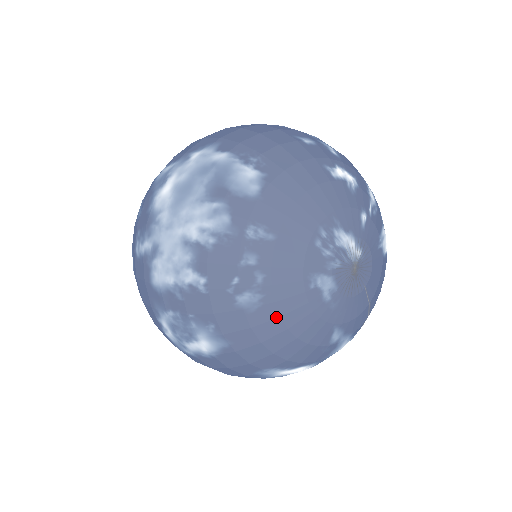
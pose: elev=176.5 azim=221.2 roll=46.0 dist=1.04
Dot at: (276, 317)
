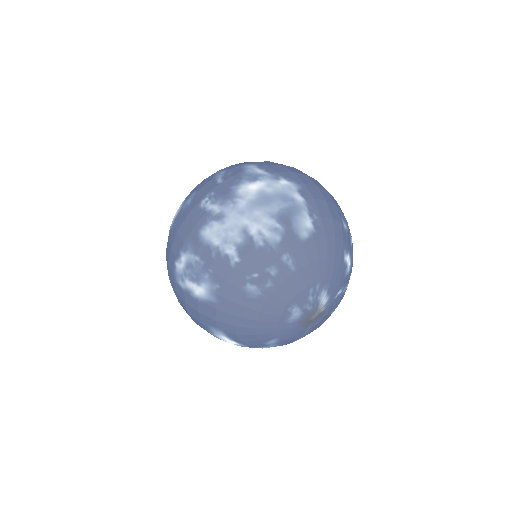
Dot at: (258, 310)
